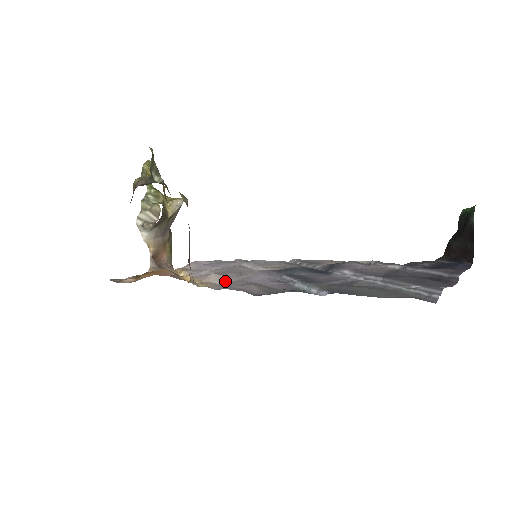
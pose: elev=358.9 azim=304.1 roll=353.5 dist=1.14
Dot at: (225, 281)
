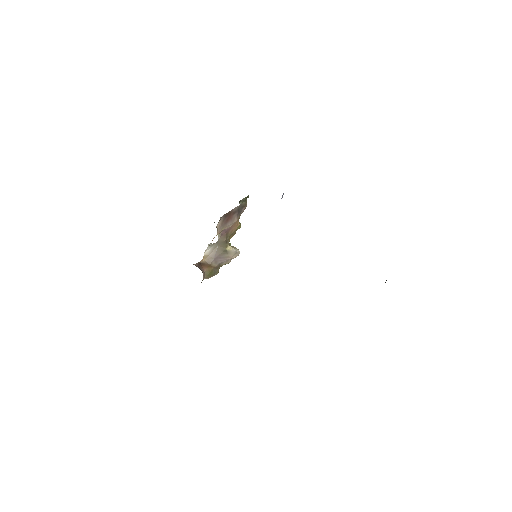
Dot at: occluded
